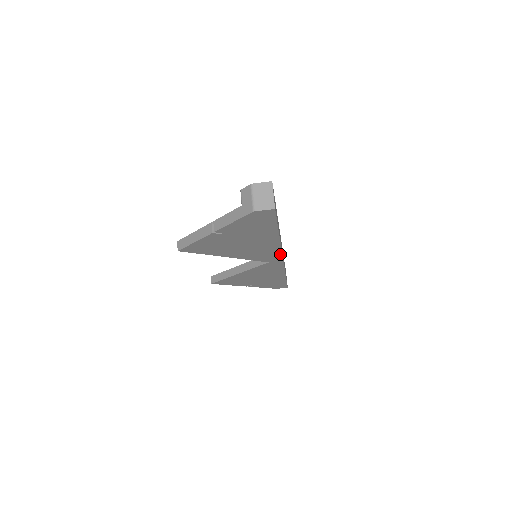
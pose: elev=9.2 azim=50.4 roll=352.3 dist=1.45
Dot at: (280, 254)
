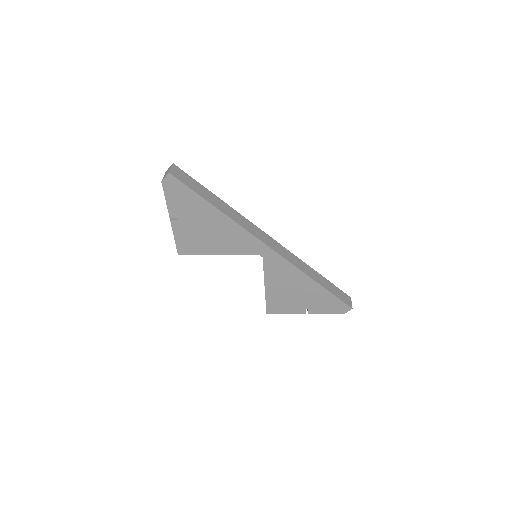
Dot at: (253, 237)
